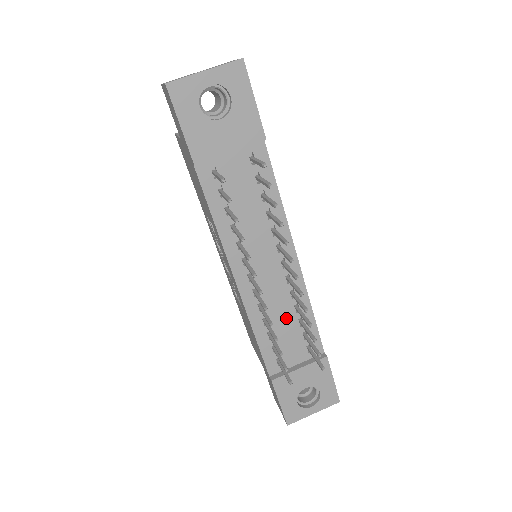
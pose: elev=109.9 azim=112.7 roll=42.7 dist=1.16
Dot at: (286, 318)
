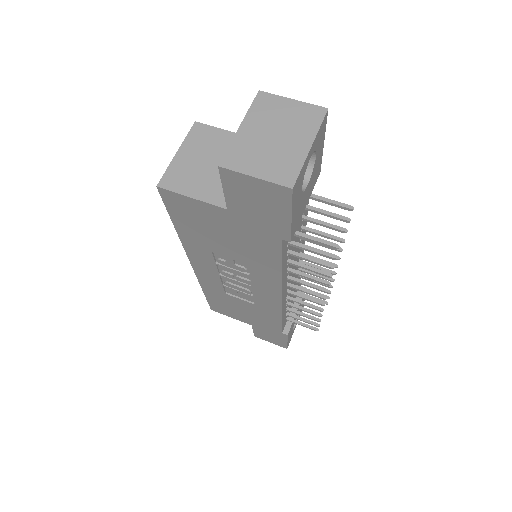
Dot at: occluded
